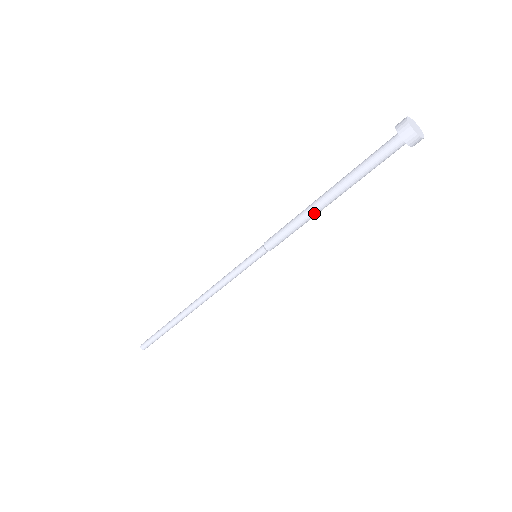
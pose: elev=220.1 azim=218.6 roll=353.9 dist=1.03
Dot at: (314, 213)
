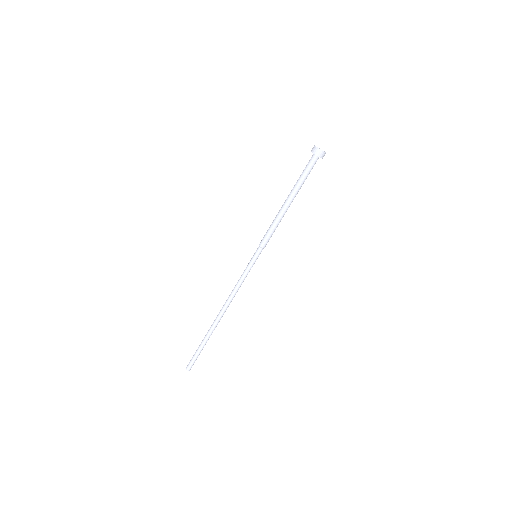
Dot at: (284, 213)
